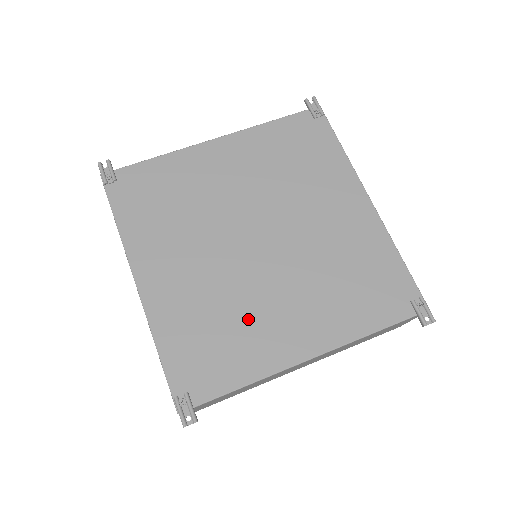
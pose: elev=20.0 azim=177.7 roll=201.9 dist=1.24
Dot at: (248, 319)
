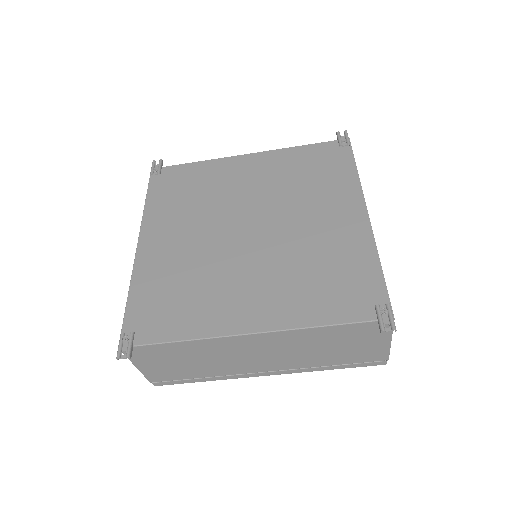
Dot at: (211, 288)
